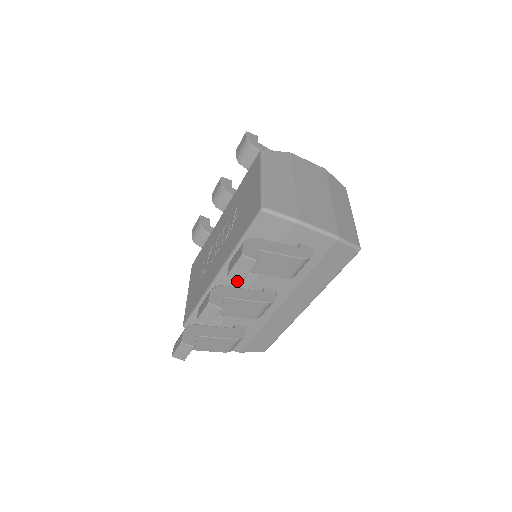
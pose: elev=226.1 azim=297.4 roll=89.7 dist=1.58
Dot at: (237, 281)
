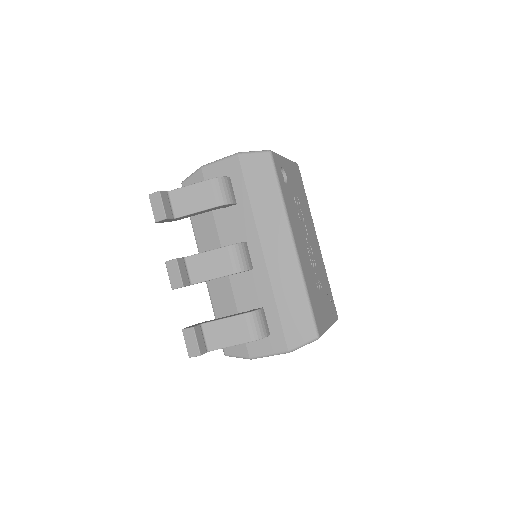
Dot at: occluded
